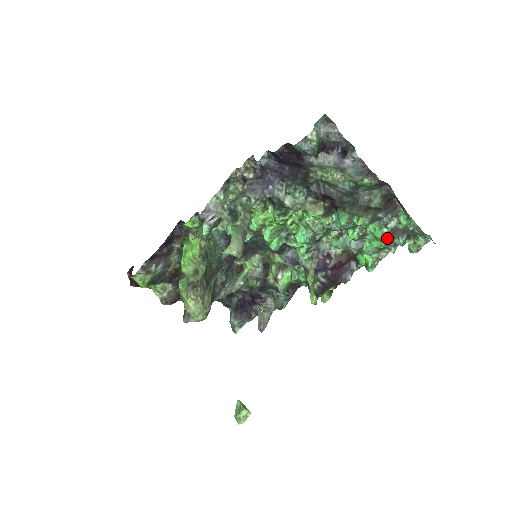
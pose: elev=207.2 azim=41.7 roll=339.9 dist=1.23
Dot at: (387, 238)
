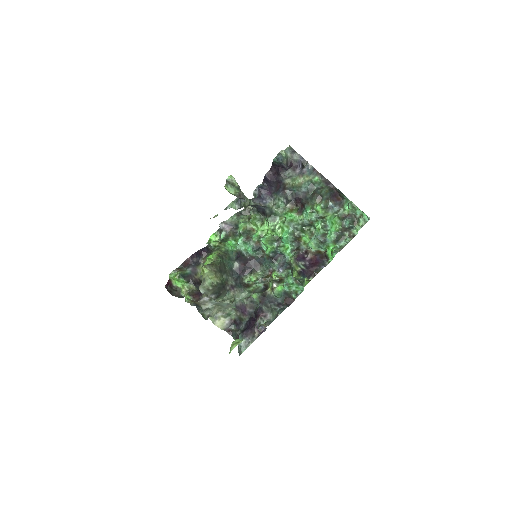
Dot at: (338, 219)
